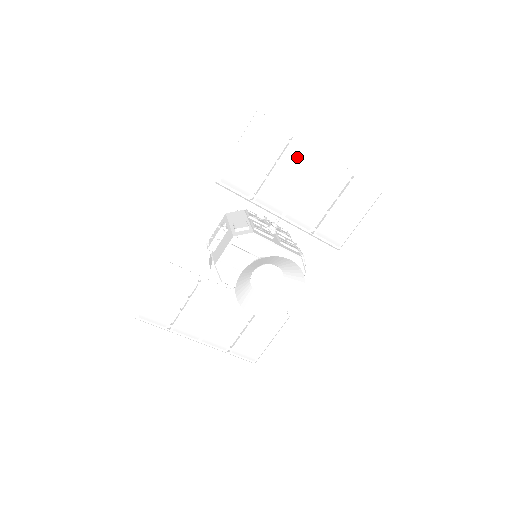
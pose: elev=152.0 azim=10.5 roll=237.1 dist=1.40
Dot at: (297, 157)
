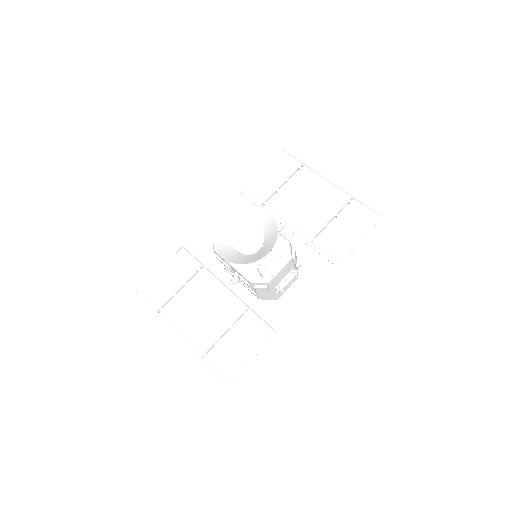
Dot at: (305, 179)
